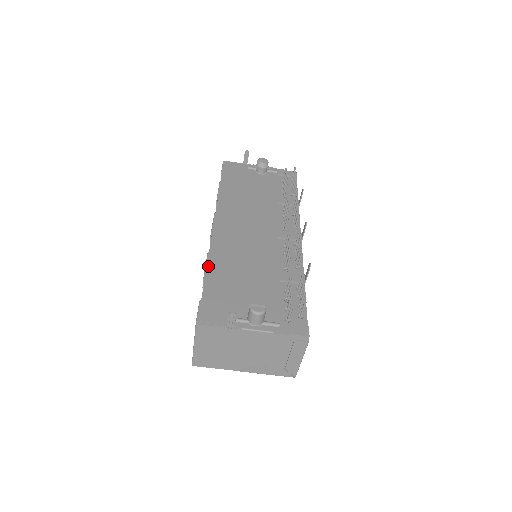
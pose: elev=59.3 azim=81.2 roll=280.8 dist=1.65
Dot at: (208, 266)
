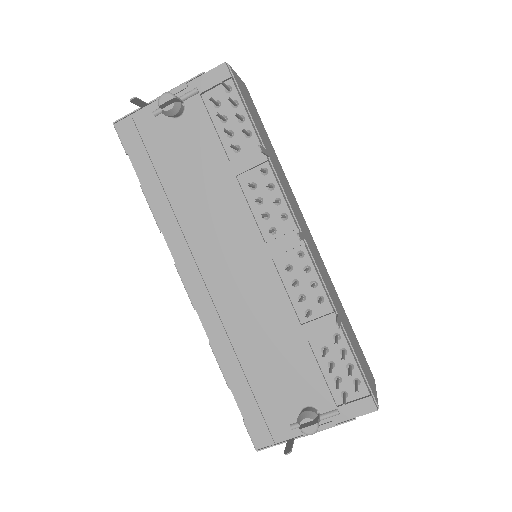
Dot at: (222, 367)
